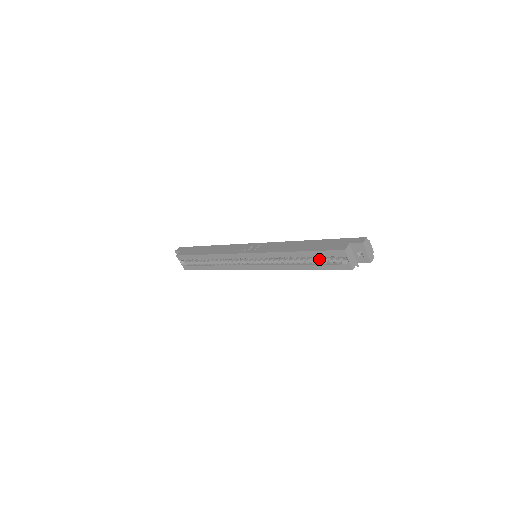
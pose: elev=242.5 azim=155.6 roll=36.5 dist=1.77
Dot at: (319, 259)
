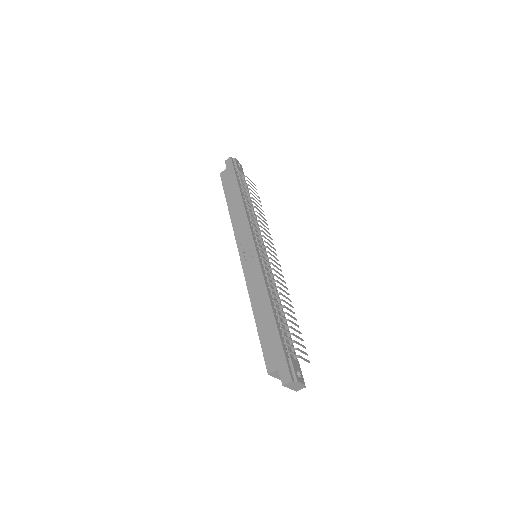
Dot at: occluded
